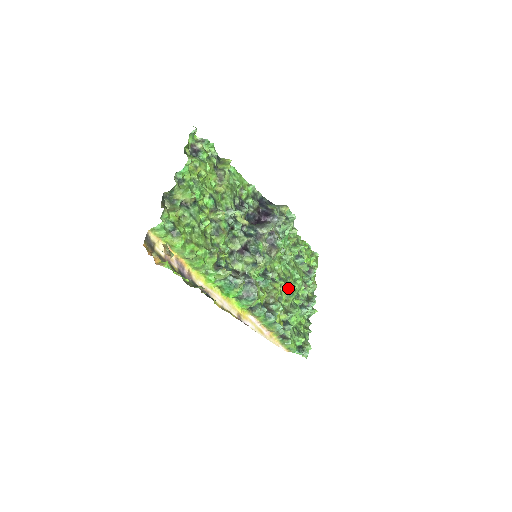
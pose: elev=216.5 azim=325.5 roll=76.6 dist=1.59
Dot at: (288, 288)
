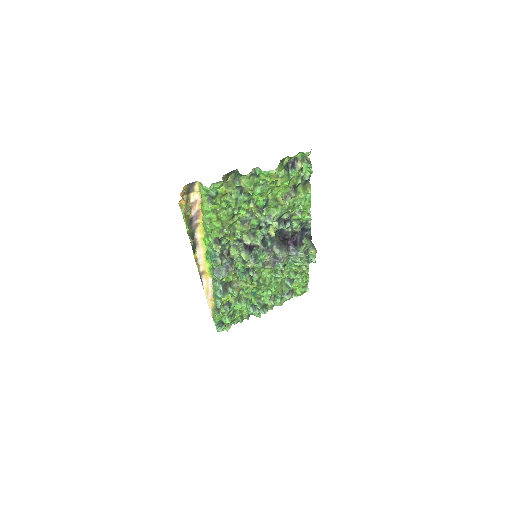
Dot at: (256, 290)
